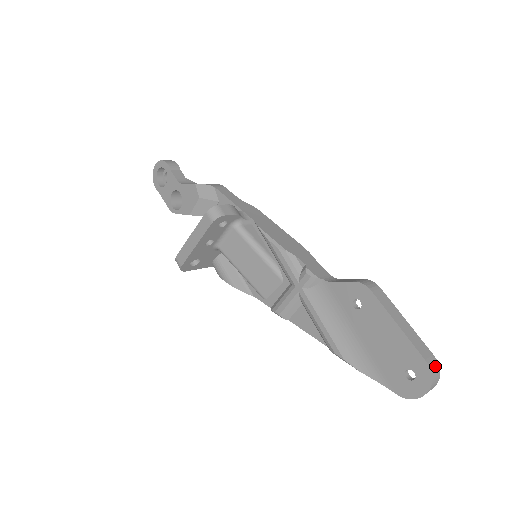
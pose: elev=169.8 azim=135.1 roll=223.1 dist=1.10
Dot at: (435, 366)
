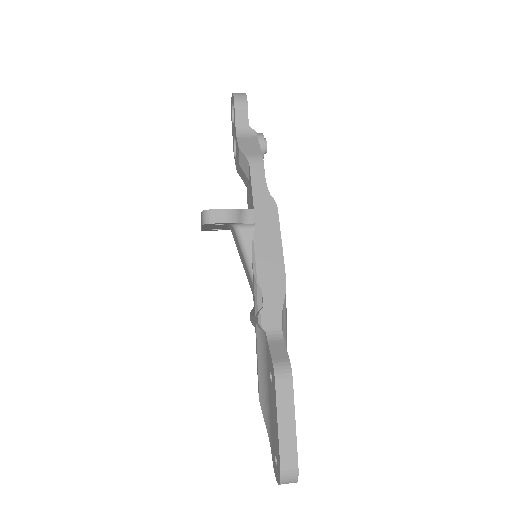
Dot at: (291, 475)
